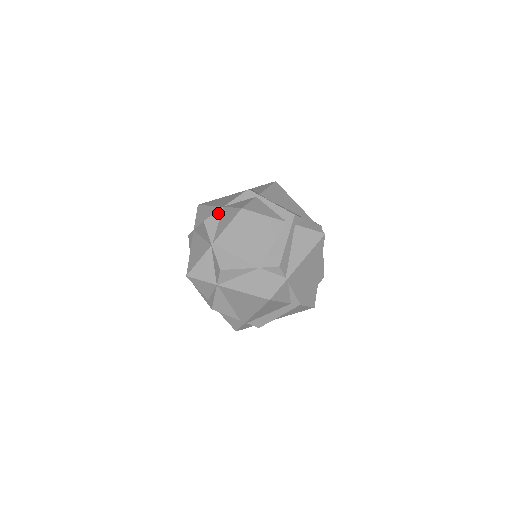
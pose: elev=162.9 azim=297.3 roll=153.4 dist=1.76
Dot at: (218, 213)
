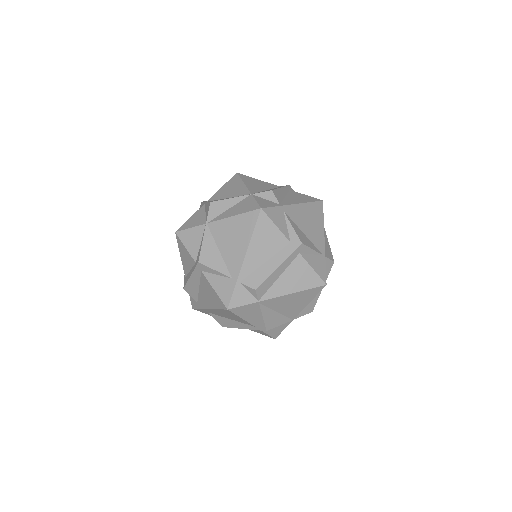
Dot at: occluded
